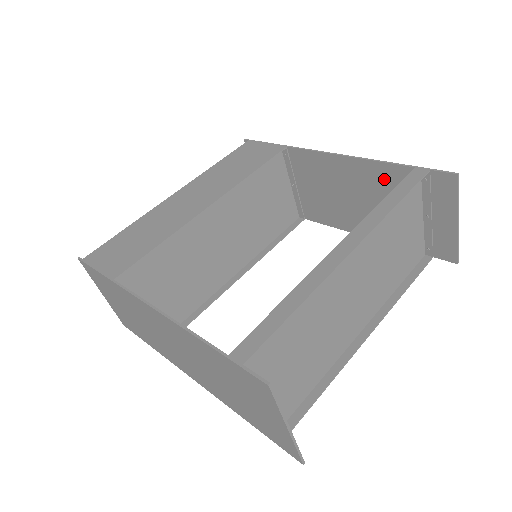
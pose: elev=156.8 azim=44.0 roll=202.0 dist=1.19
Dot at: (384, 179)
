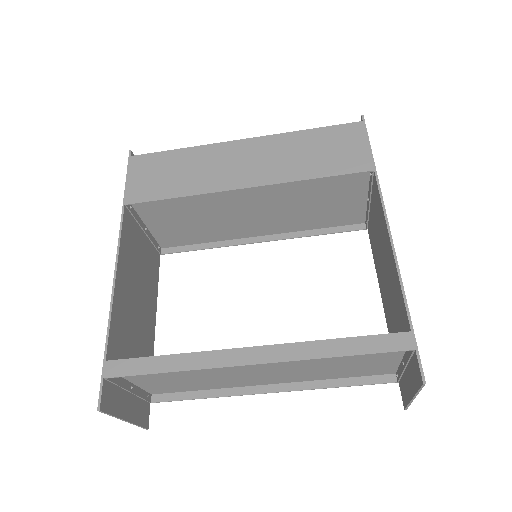
Dot at: (399, 300)
